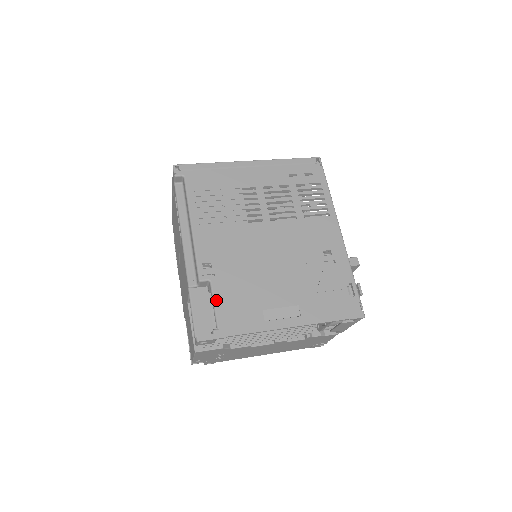
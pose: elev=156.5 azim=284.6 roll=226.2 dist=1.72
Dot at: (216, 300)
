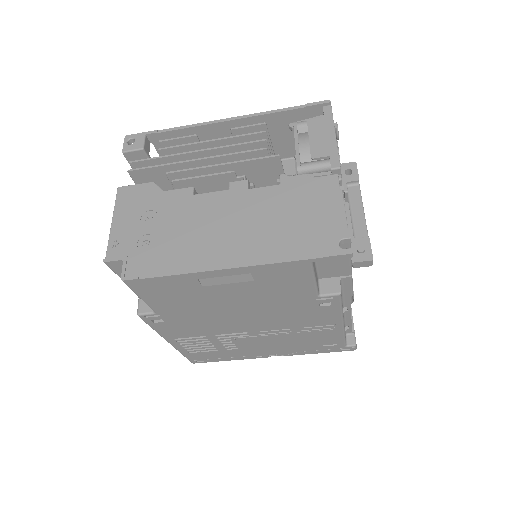
Dot at: occluded
